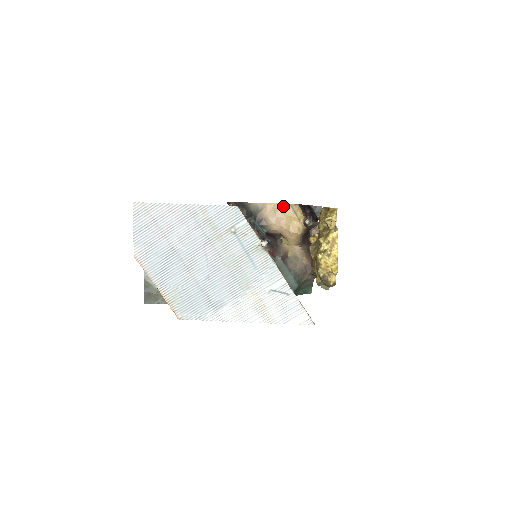
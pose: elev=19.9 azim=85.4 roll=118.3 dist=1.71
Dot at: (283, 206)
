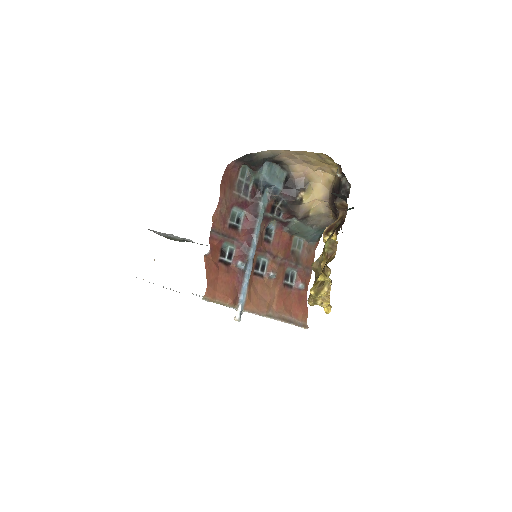
Dot at: (306, 153)
